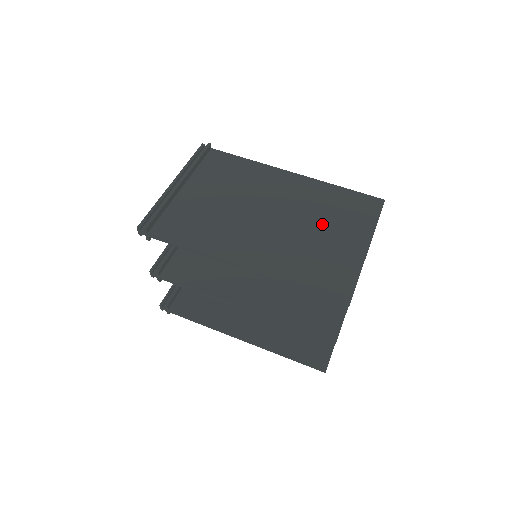
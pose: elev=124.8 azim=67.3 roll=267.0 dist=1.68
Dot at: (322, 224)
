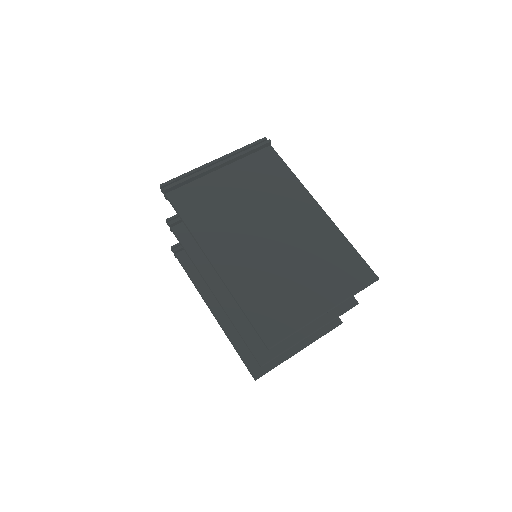
Dot at: (305, 268)
